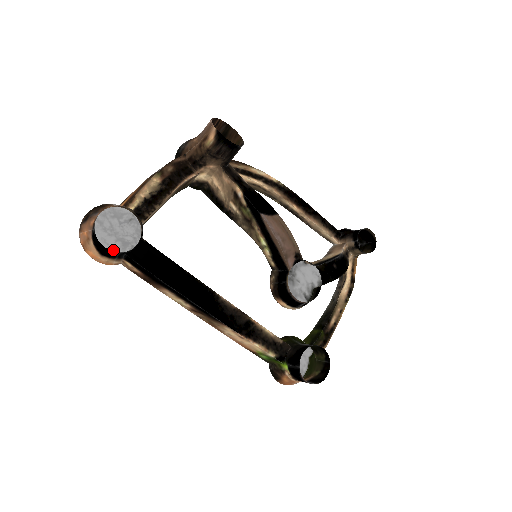
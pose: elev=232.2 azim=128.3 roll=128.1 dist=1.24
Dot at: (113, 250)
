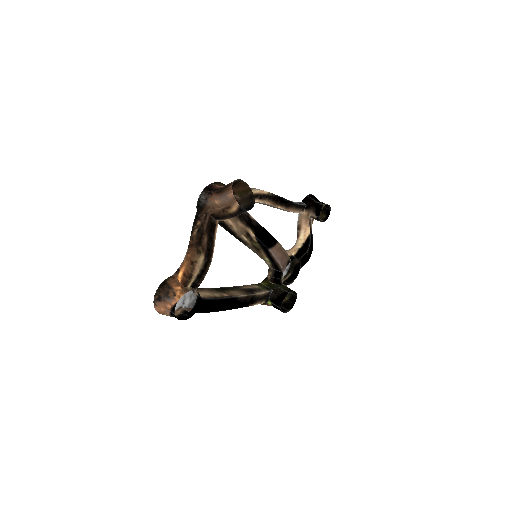
Dot at: occluded
